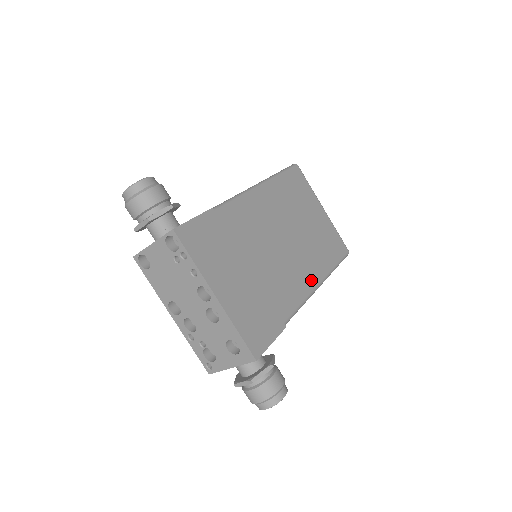
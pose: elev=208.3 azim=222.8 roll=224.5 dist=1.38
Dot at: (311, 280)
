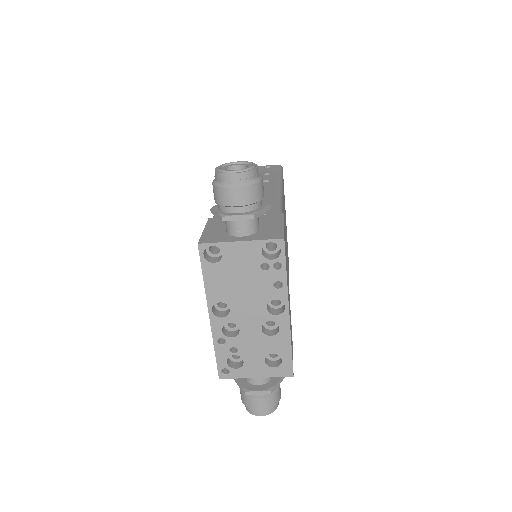
Dot at: occluded
